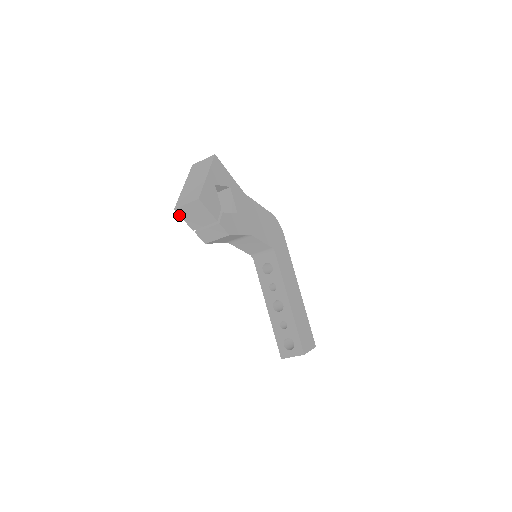
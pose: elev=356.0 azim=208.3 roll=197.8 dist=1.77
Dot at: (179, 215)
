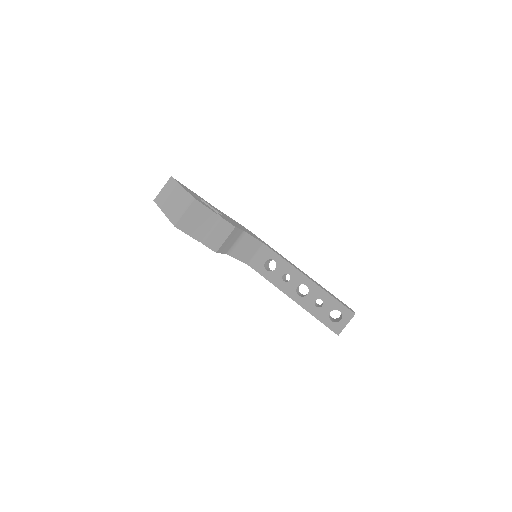
Dot at: occluded
